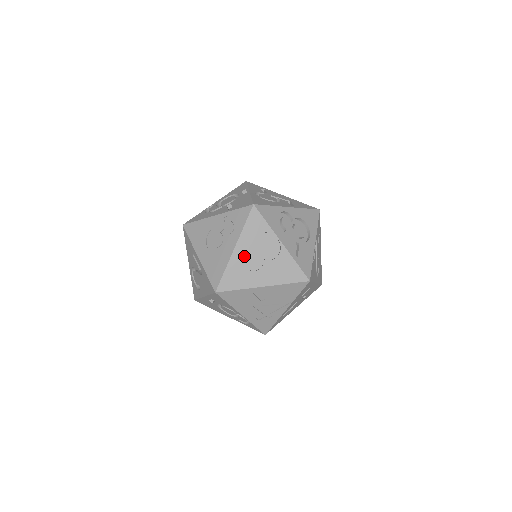
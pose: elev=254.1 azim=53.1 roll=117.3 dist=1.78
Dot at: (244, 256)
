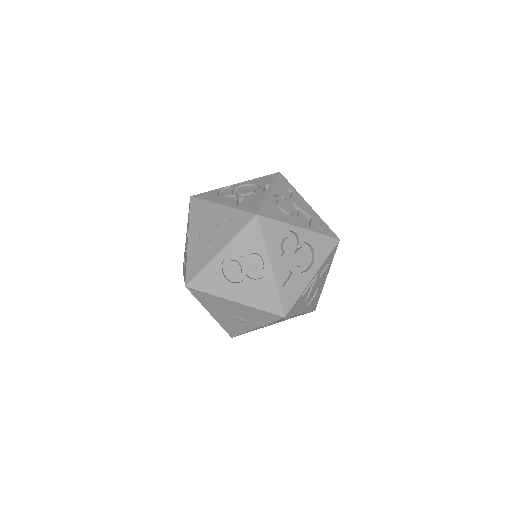
Dot at: (228, 263)
